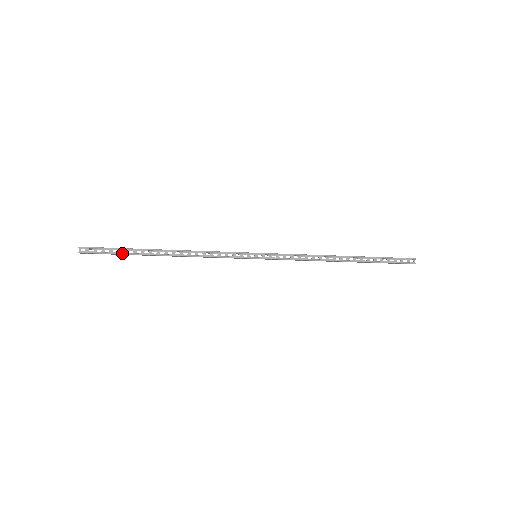
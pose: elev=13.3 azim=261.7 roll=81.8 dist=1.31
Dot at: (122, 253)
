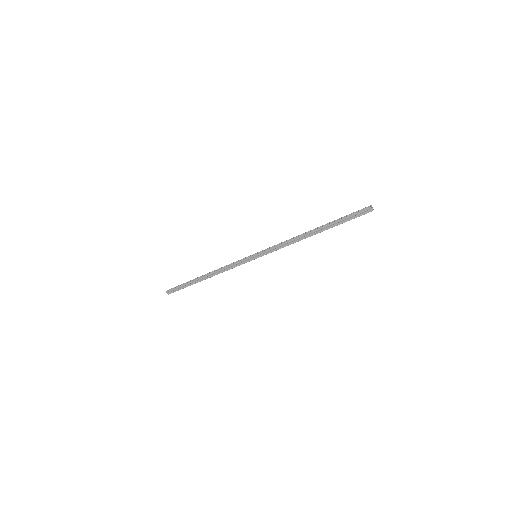
Dot at: (185, 283)
